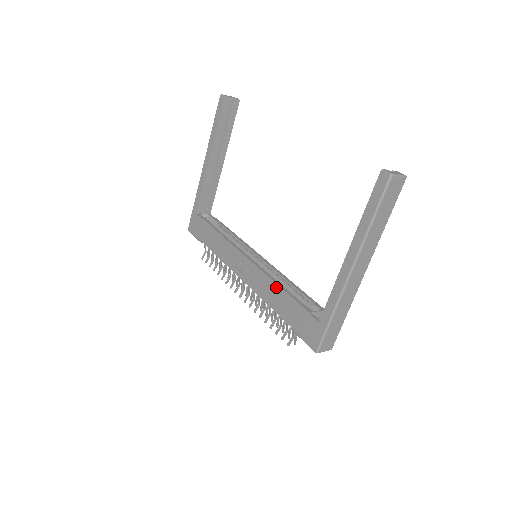
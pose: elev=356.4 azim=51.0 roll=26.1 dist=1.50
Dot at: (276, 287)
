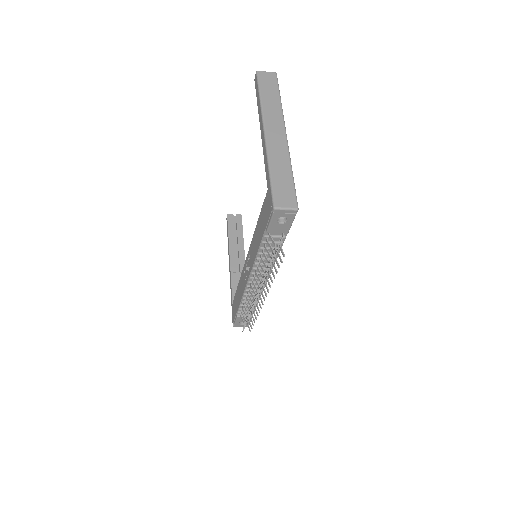
Dot at: (255, 233)
